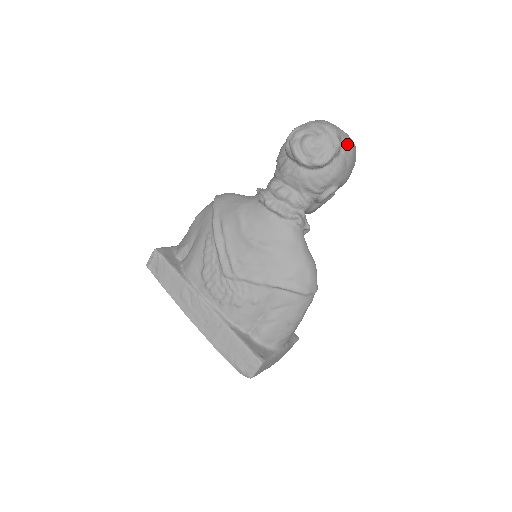
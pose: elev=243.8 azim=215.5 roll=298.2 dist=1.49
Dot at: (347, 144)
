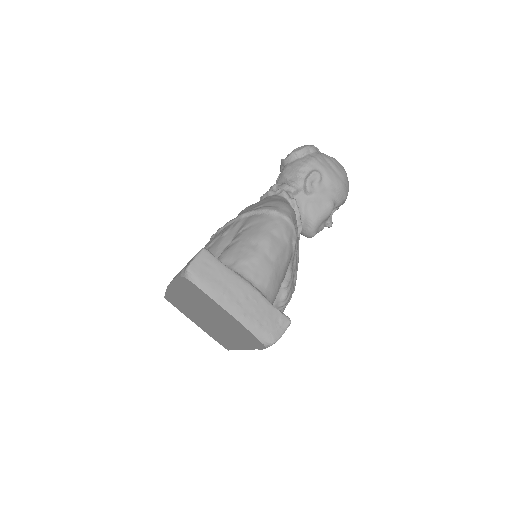
Dot at: occluded
